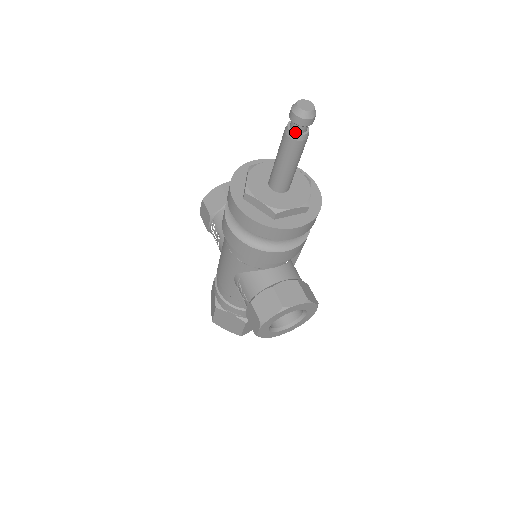
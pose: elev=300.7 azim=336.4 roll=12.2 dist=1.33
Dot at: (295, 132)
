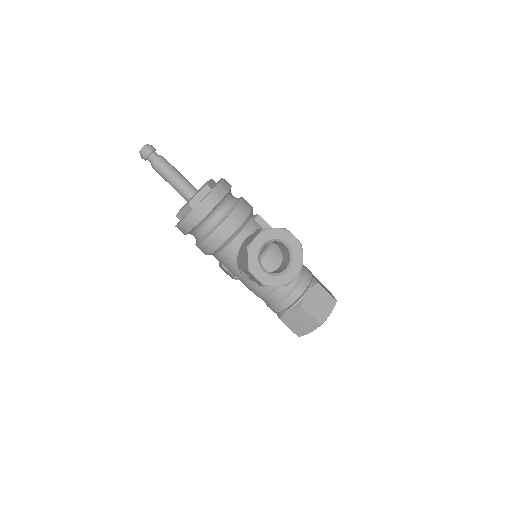
Dot at: (153, 162)
